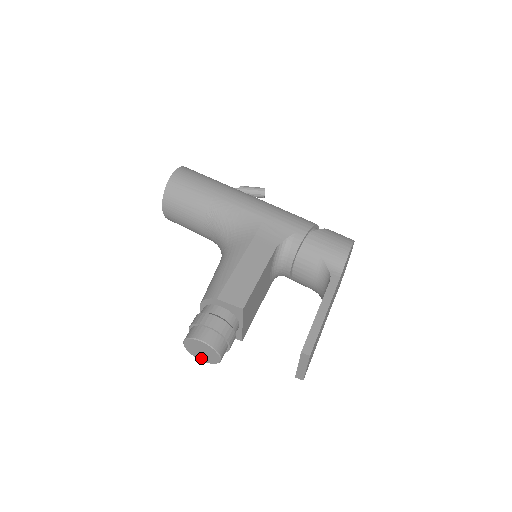
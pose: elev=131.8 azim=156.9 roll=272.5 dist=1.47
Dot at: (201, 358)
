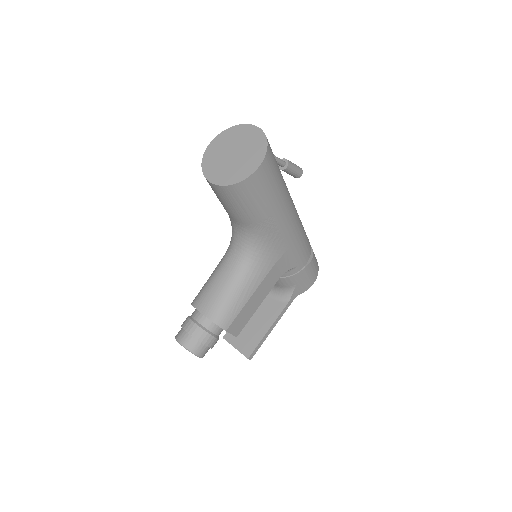
Dot at: occluded
